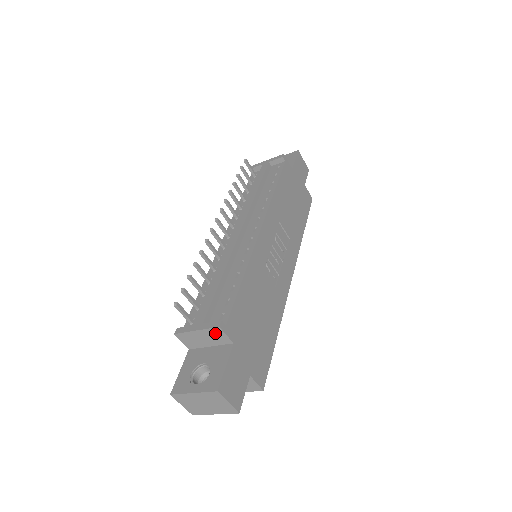
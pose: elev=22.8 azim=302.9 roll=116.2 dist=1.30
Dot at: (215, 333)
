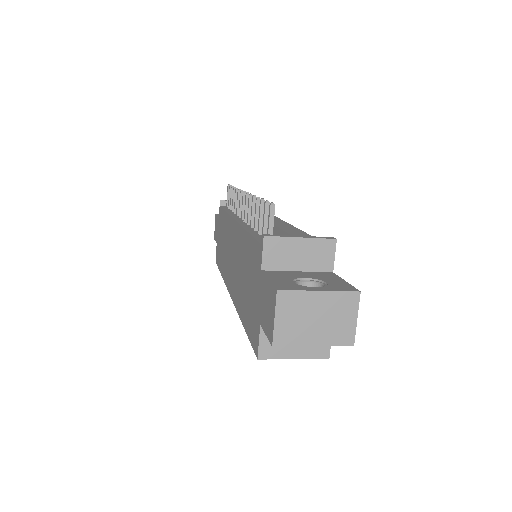
Dot at: (323, 248)
